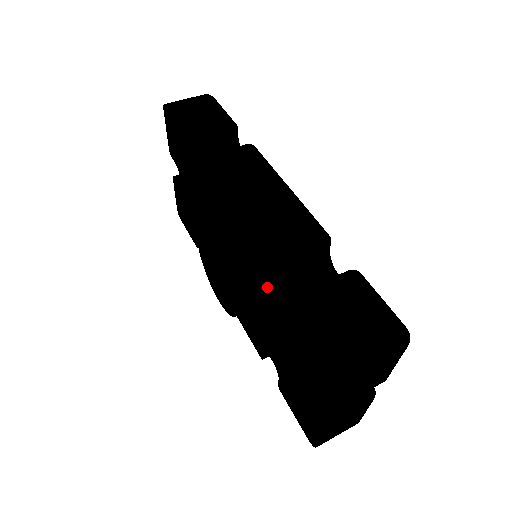
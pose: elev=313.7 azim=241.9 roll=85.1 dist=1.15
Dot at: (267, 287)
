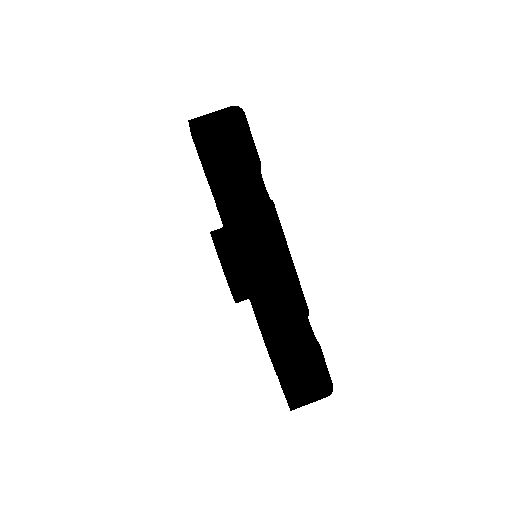
Dot at: occluded
